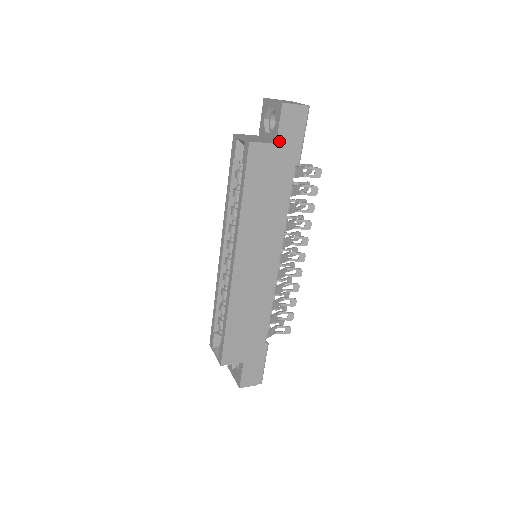
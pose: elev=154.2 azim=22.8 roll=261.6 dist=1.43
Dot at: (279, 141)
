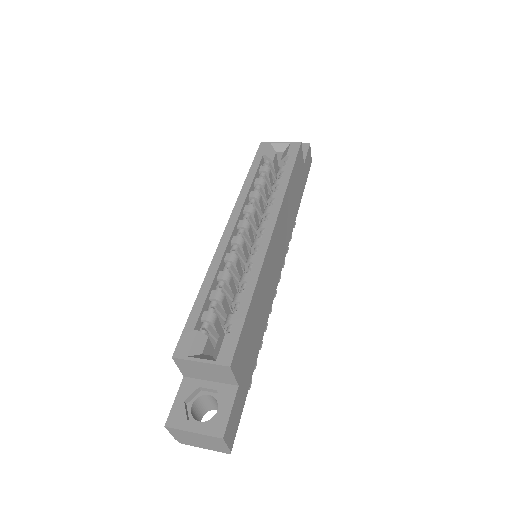
Dot at: (304, 165)
